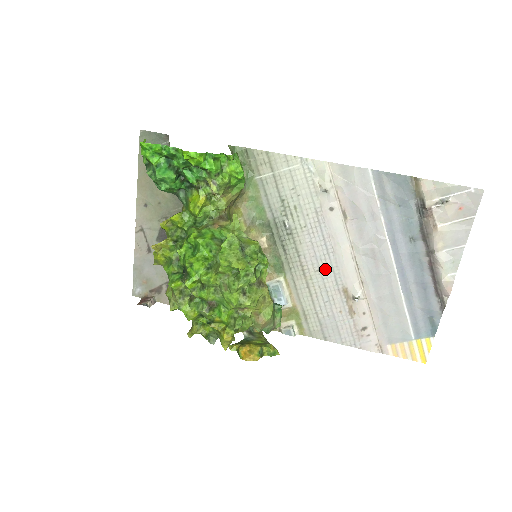
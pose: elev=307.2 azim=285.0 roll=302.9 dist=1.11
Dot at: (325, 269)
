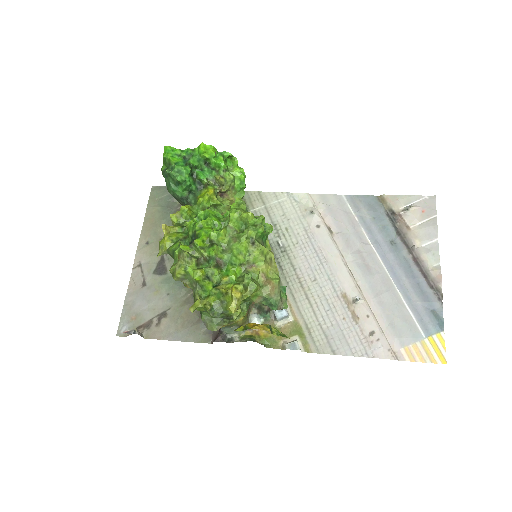
Dot at: (321, 278)
